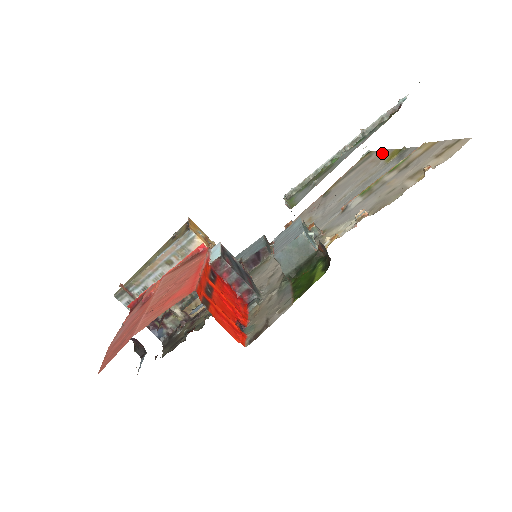
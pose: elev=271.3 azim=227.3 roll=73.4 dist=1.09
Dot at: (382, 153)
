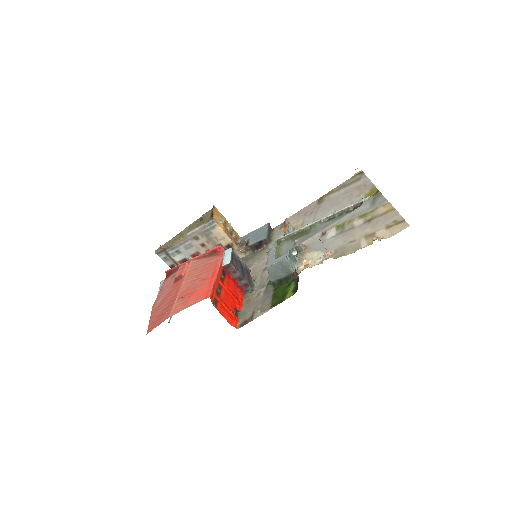
Dot at: (367, 183)
